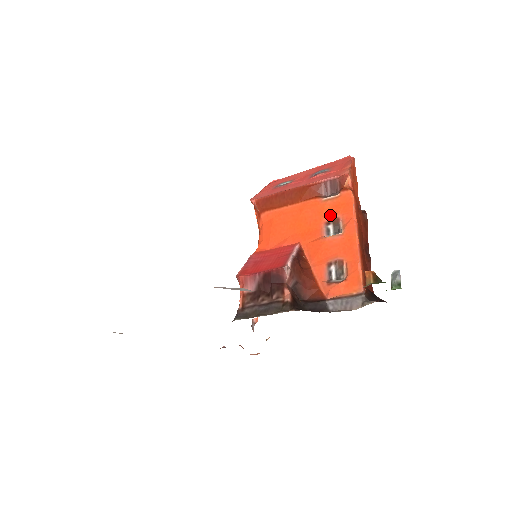
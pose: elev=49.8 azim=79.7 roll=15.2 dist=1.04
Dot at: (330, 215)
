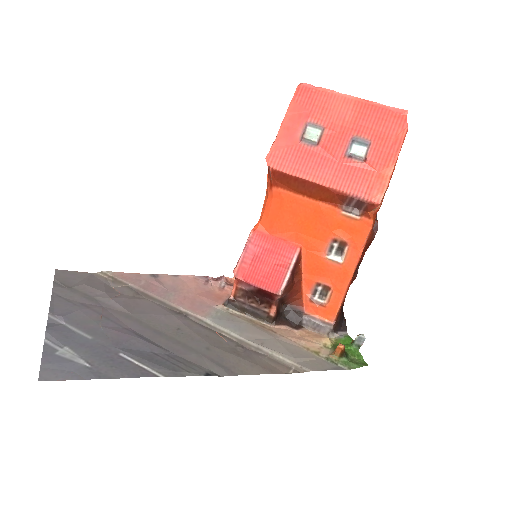
Dot at: (340, 235)
